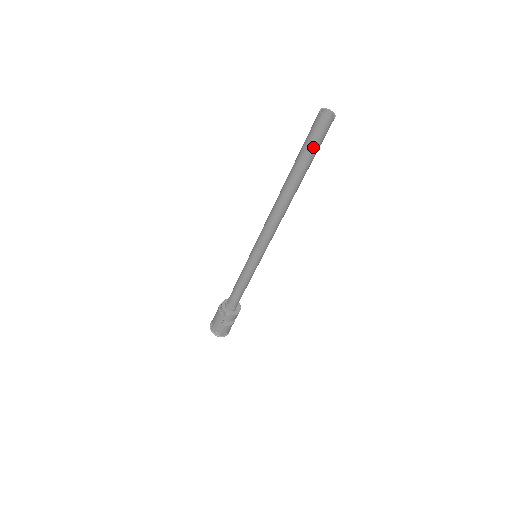
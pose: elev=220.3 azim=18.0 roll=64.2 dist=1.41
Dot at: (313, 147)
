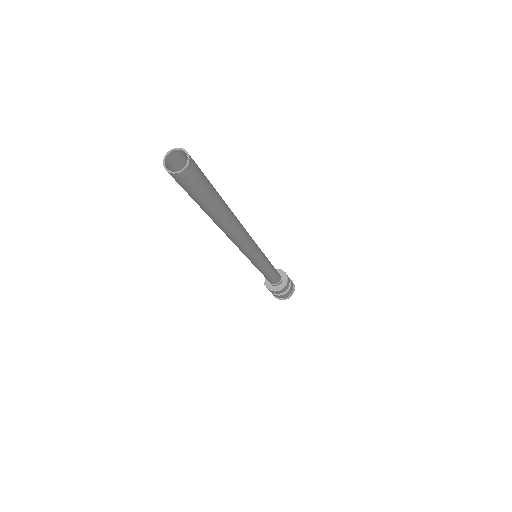
Dot at: (187, 192)
